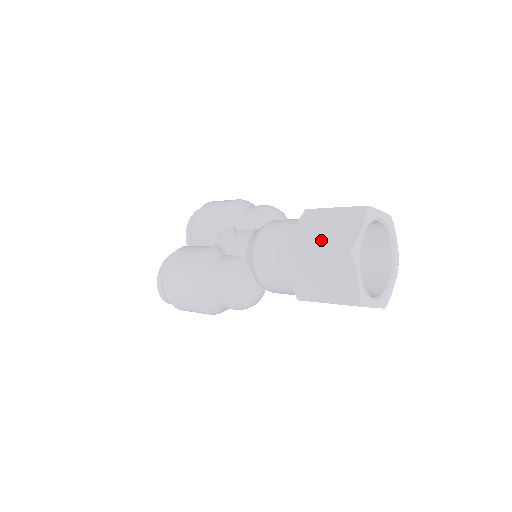
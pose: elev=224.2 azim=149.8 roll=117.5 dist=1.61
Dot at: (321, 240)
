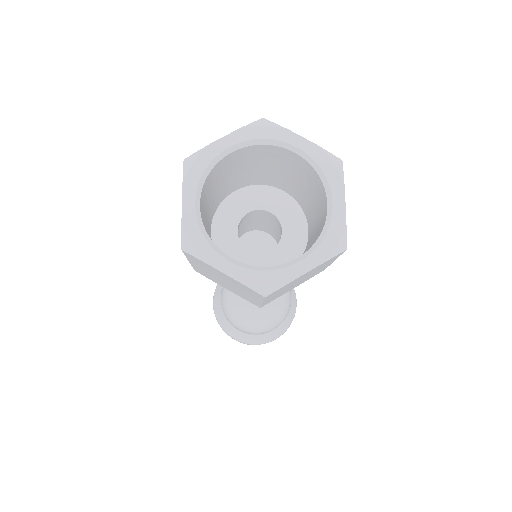
Dot at: occluded
